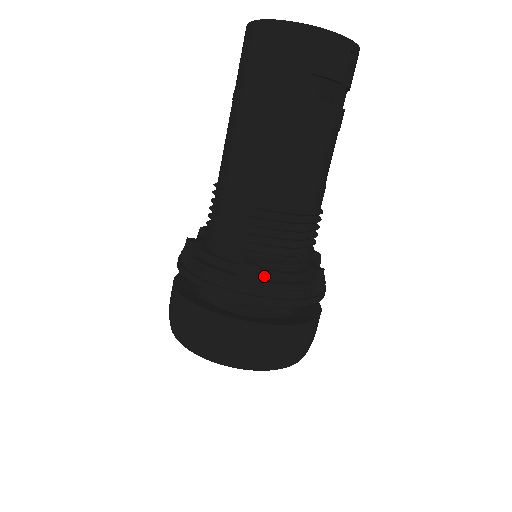
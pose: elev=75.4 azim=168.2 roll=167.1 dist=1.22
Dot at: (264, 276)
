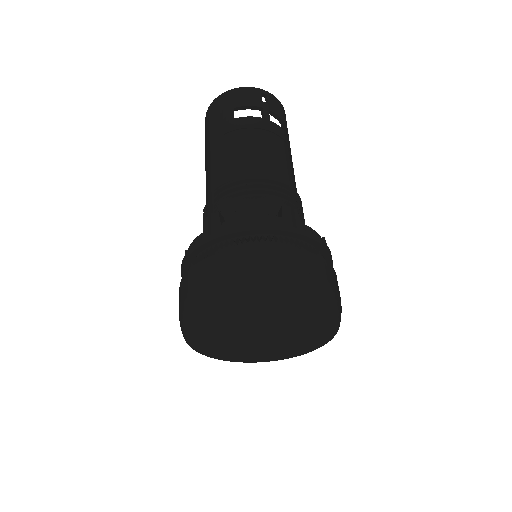
Dot at: occluded
